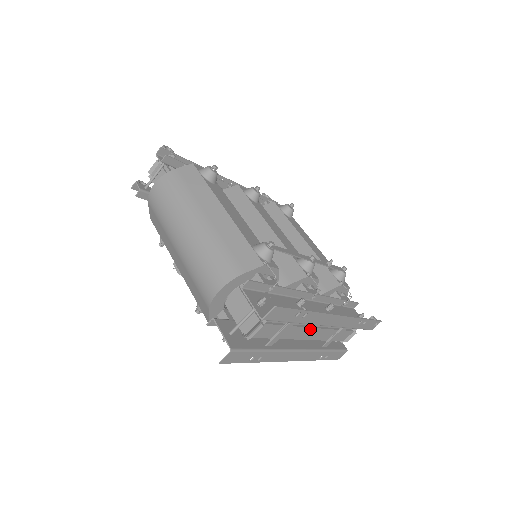
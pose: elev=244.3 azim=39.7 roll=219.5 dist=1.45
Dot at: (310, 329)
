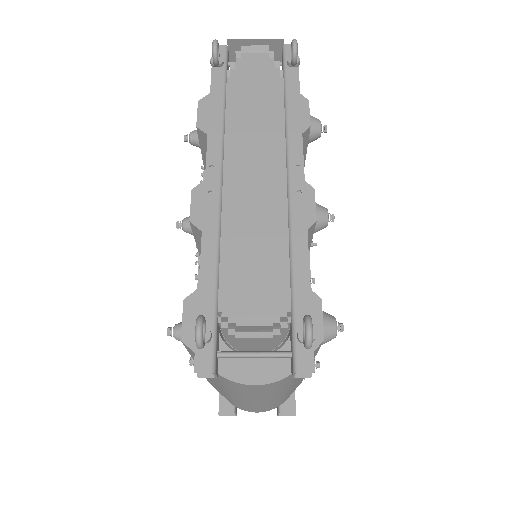
Dot at: occluded
